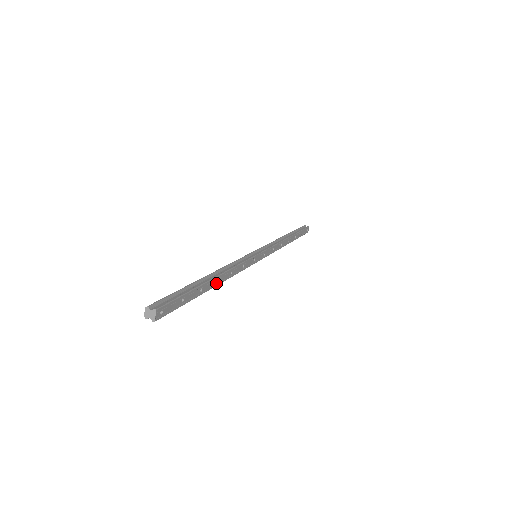
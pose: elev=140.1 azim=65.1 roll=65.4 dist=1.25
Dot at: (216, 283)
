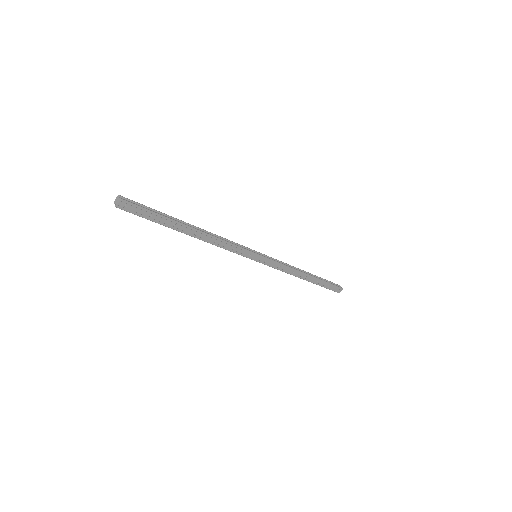
Dot at: (194, 234)
